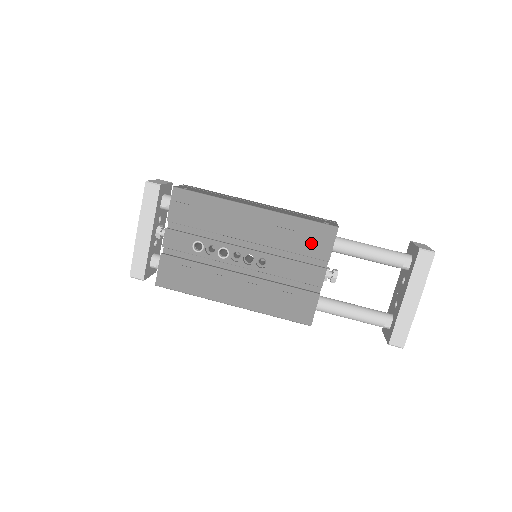
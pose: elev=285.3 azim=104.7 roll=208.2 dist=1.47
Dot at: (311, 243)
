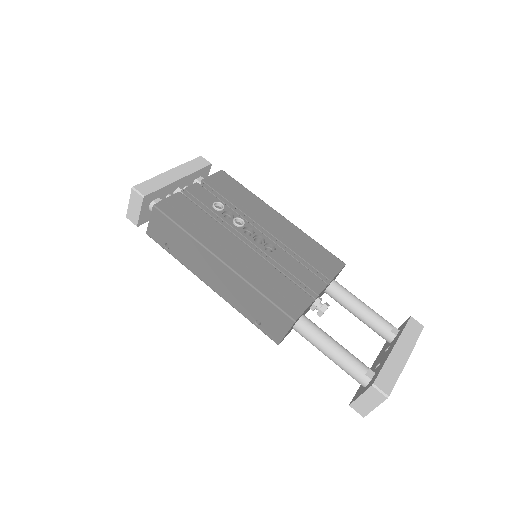
Dot at: (320, 260)
